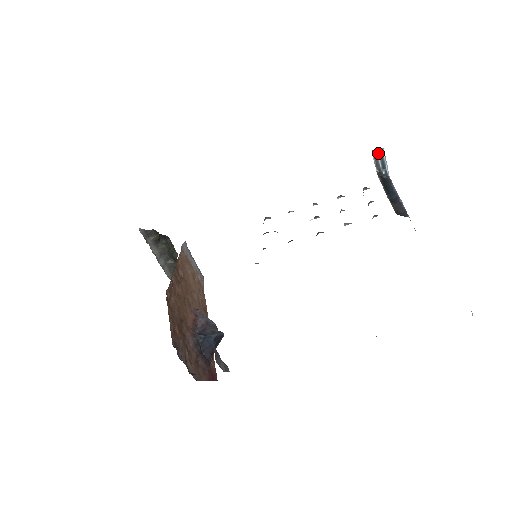
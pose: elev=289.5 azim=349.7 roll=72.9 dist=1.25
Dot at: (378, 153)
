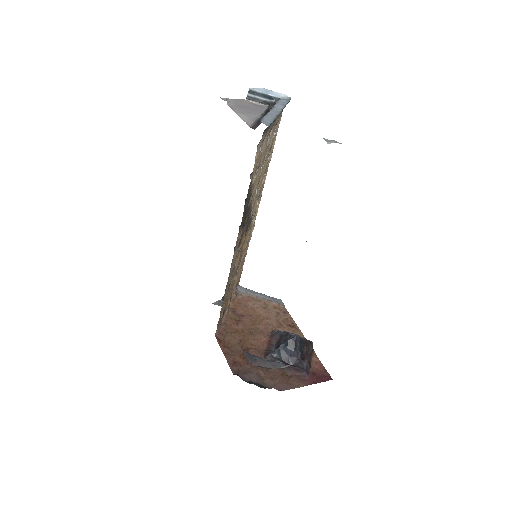
Dot at: (252, 95)
